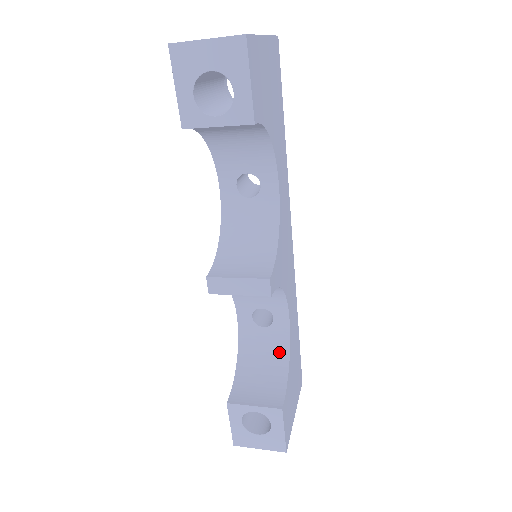
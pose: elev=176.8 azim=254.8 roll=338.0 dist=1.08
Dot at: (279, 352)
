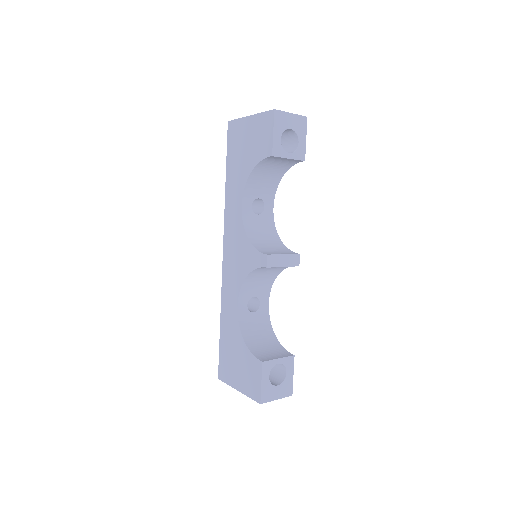
Dot at: (266, 328)
